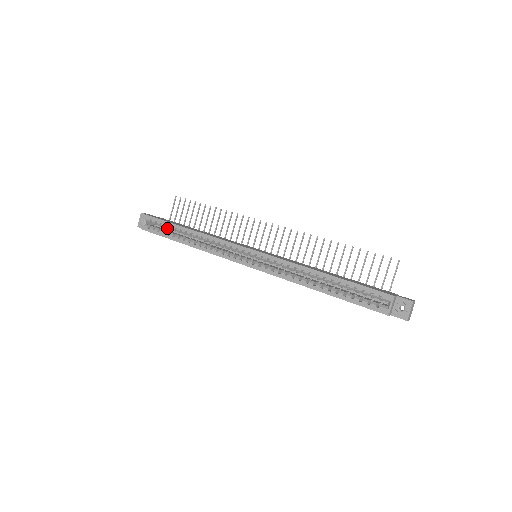
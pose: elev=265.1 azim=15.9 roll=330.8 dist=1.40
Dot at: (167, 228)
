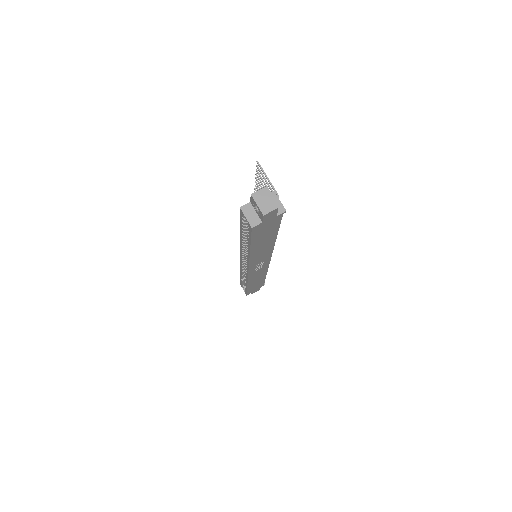
Dot at: occluded
